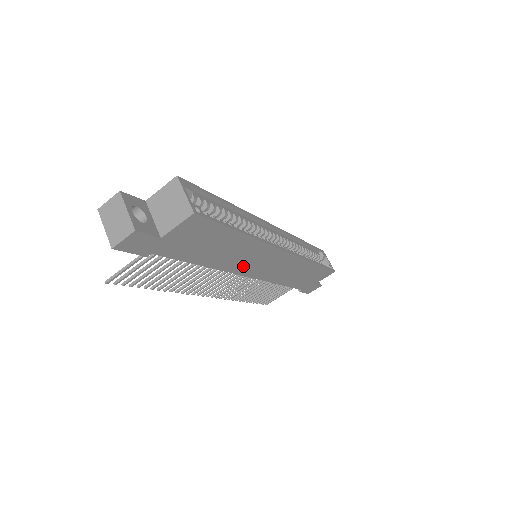
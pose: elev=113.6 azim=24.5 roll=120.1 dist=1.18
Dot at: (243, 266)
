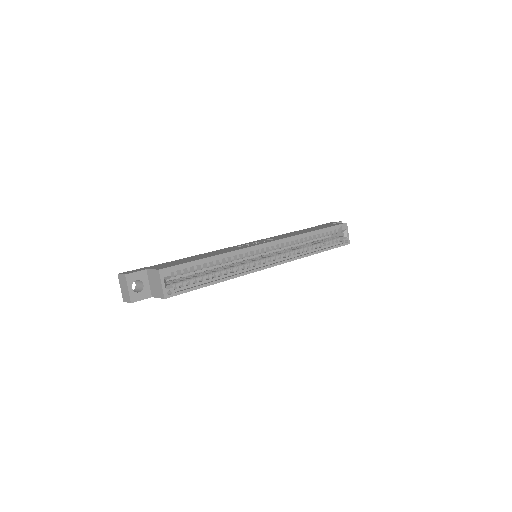
Dot at: occluded
